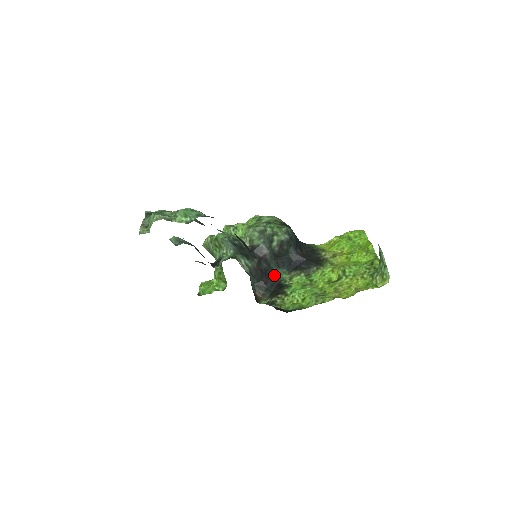
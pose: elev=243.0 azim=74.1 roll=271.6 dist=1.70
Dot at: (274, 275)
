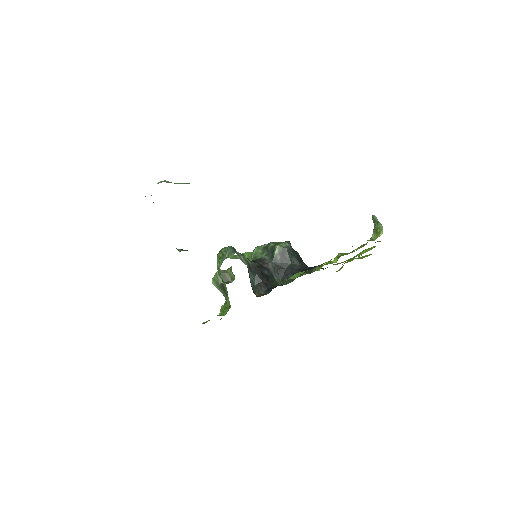
Dot at: (277, 284)
